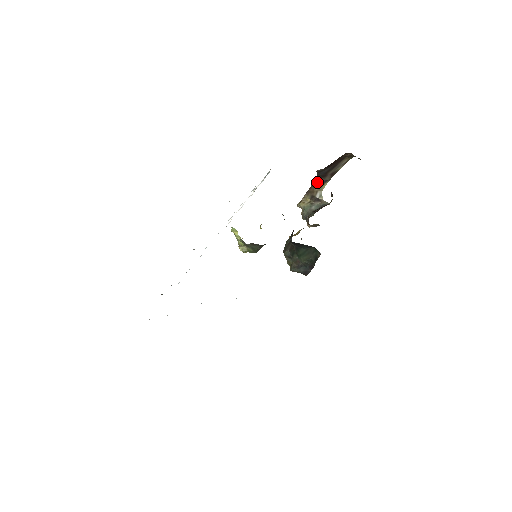
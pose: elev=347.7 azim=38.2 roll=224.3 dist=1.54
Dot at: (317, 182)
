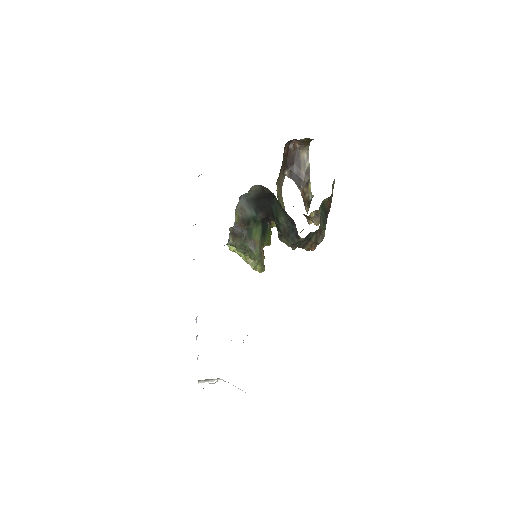
Dot at: (302, 189)
